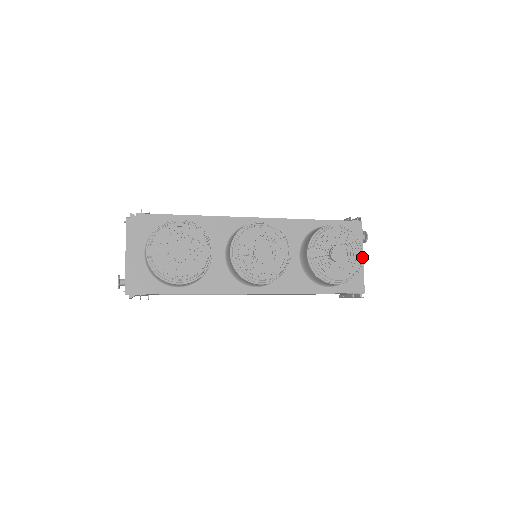
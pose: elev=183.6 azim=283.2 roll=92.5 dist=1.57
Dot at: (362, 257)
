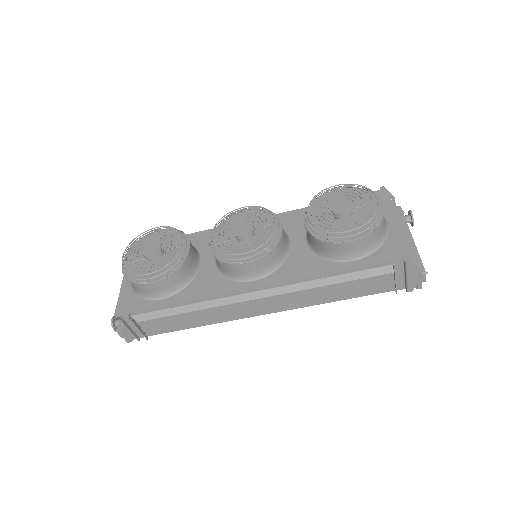
Dot at: (377, 202)
